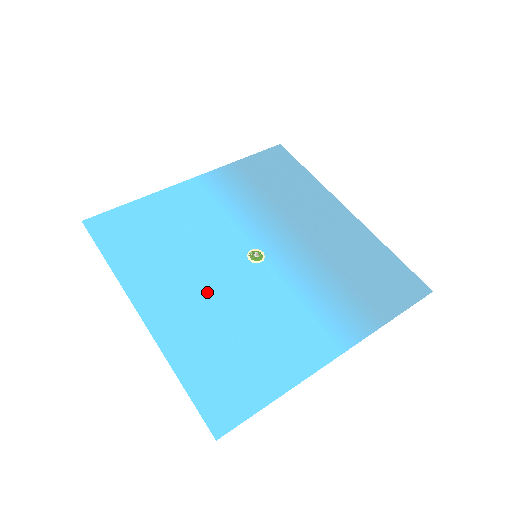
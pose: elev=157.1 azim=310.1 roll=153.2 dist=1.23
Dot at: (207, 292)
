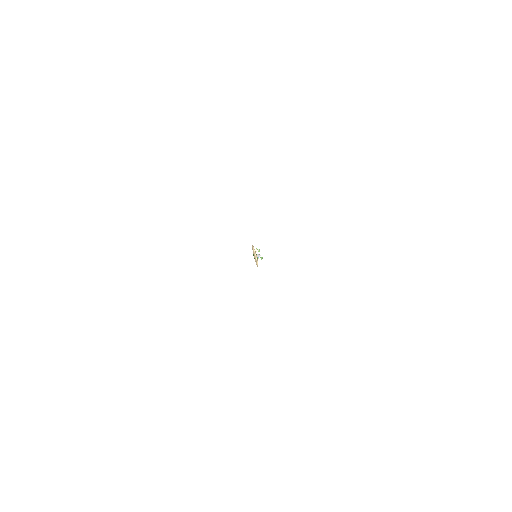
Dot at: occluded
